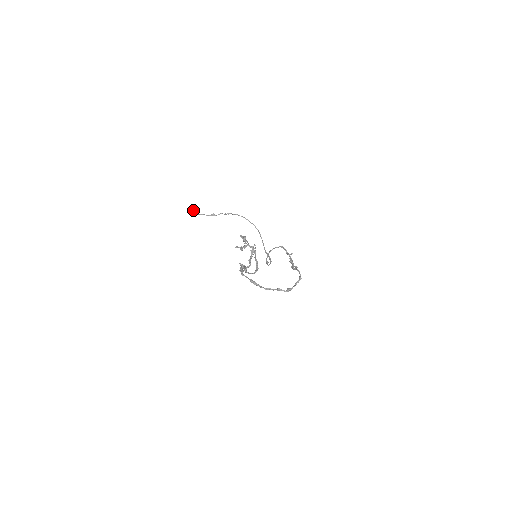
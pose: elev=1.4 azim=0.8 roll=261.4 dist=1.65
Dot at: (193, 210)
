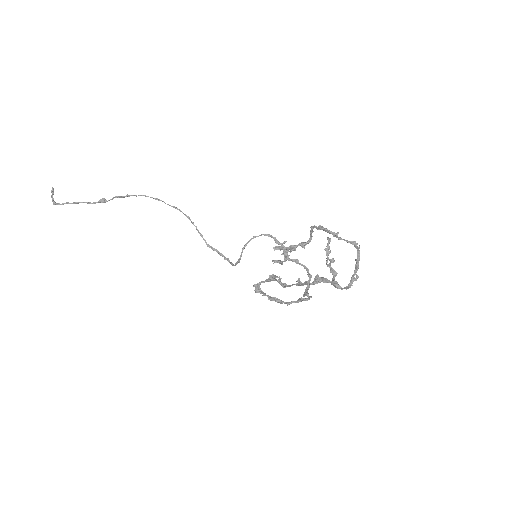
Dot at: (52, 197)
